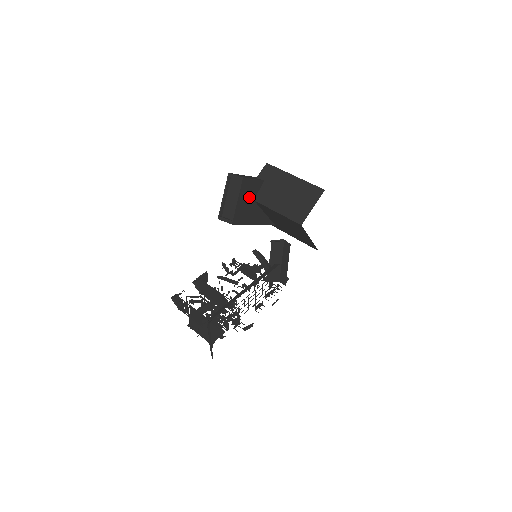
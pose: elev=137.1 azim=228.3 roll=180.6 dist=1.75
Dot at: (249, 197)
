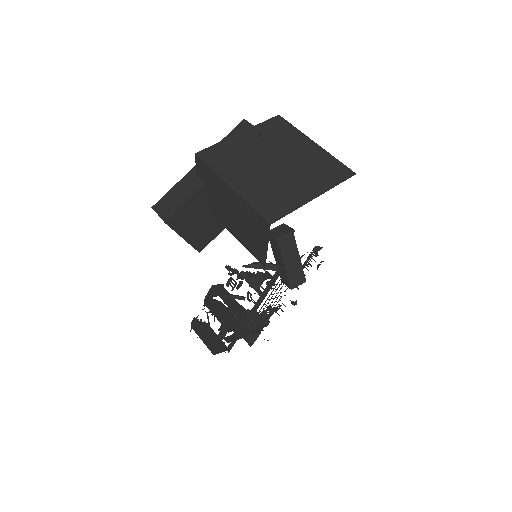
Dot at: (198, 217)
